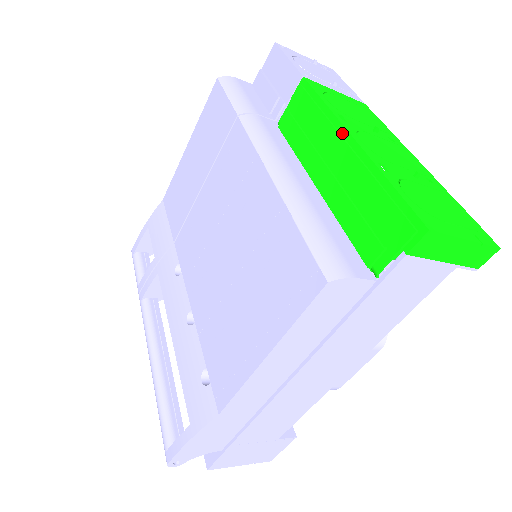
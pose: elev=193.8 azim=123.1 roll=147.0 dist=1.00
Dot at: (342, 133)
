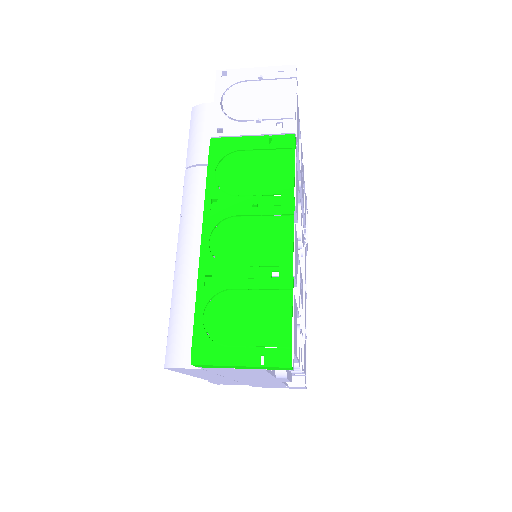
Dot at: (204, 228)
